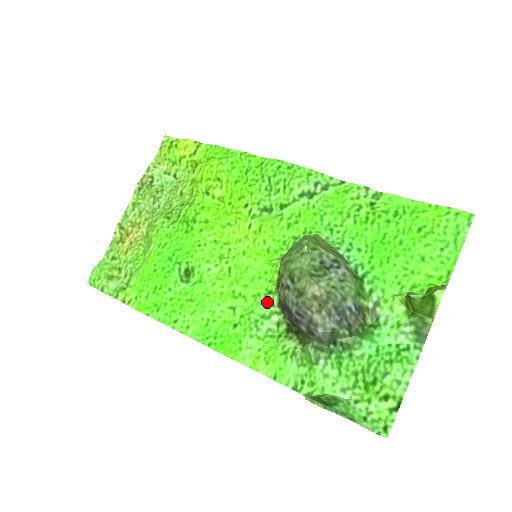
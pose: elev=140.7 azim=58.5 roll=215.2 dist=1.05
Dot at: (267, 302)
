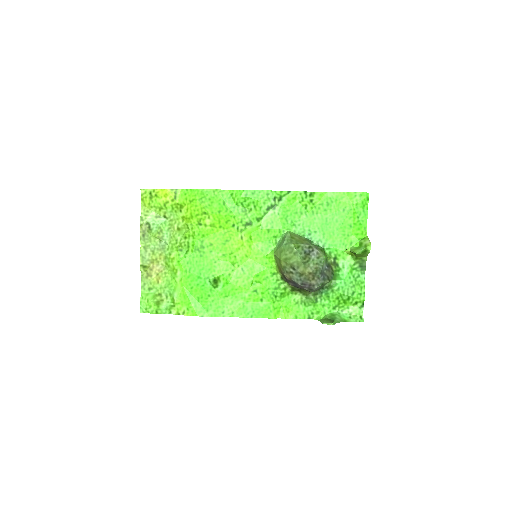
Dot at: (274, 280)
